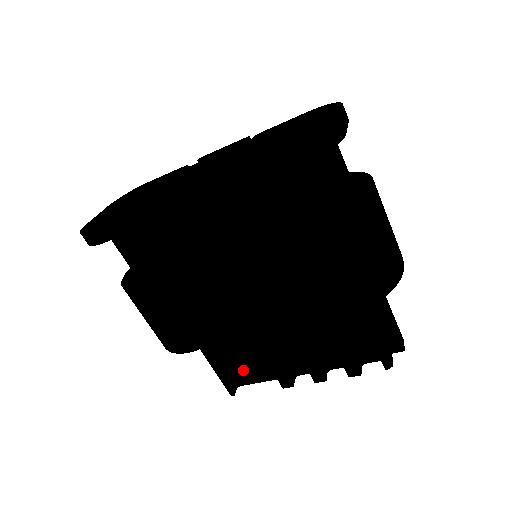
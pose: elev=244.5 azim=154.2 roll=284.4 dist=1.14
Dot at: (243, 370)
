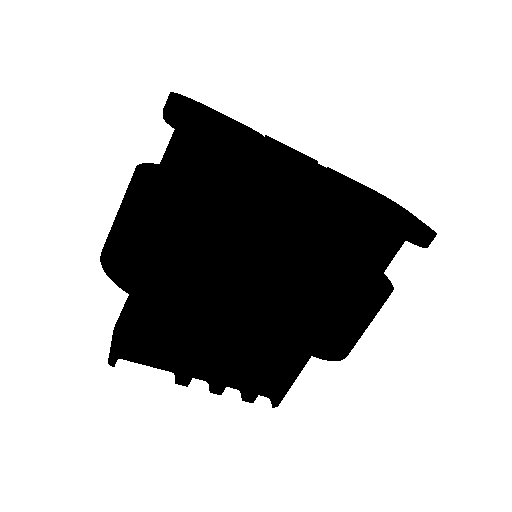
Dot at: (143, 345)
